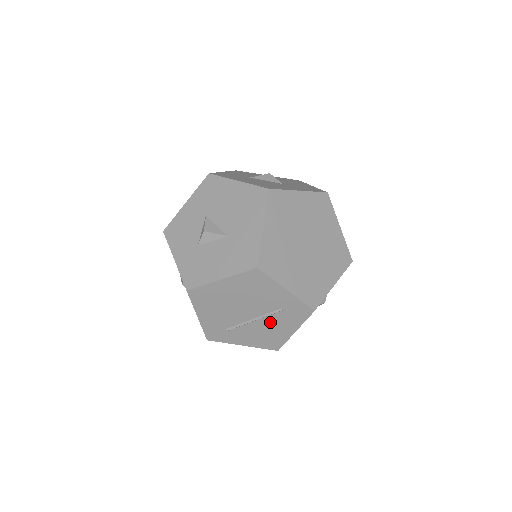
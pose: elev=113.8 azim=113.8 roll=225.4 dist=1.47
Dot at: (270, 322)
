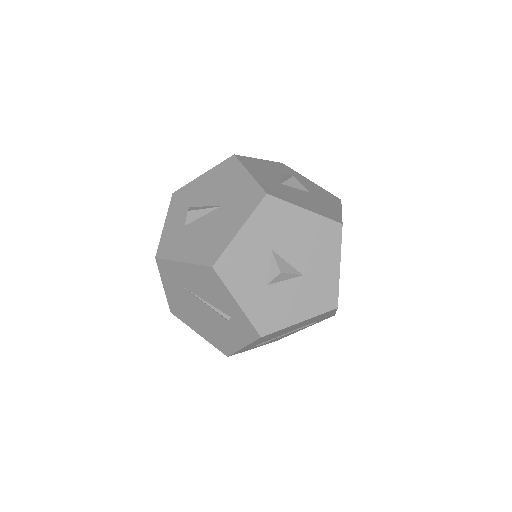
Dot at: occluded
